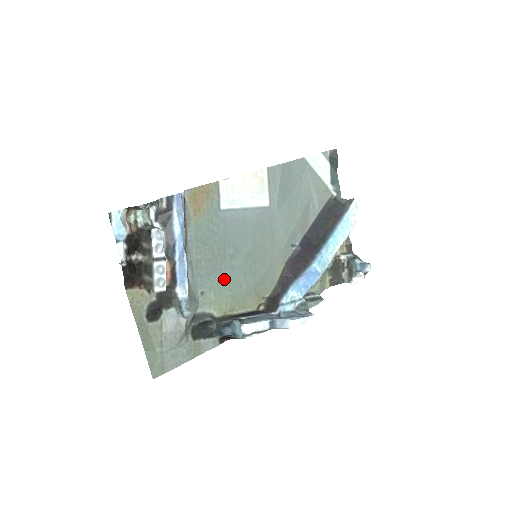
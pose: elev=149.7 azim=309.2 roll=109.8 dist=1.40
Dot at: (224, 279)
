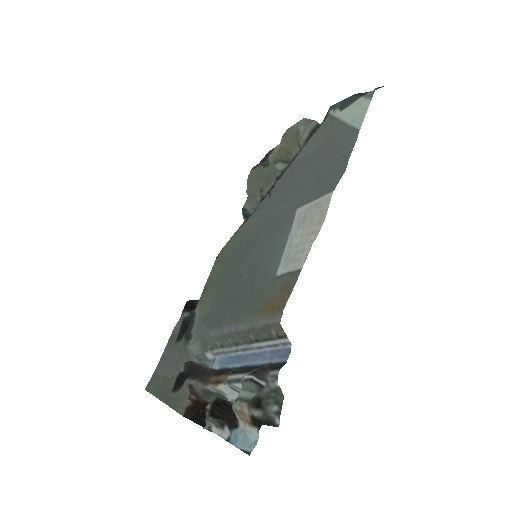
Dot at: (222, 292)
